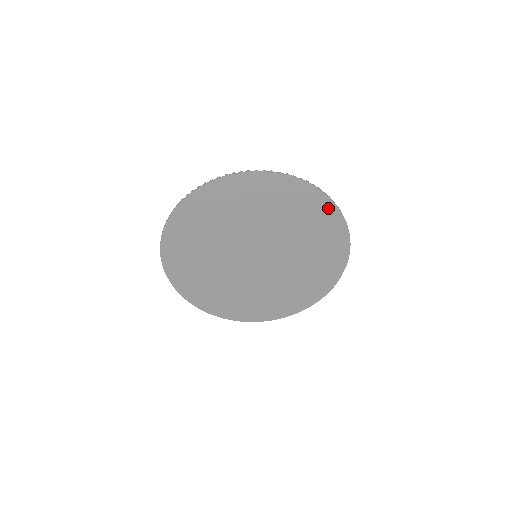
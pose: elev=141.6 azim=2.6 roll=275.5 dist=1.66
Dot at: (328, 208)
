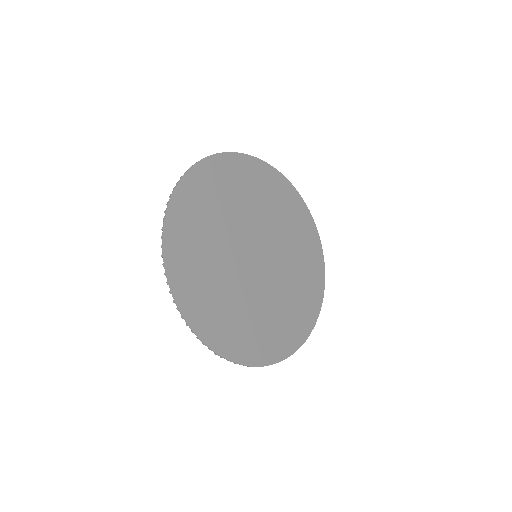
Dot at: (315, 238)
